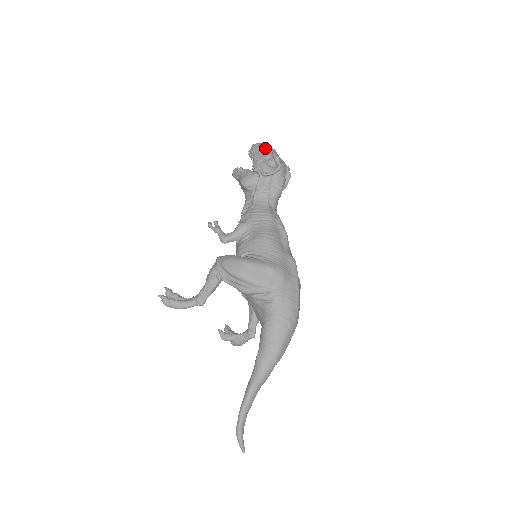
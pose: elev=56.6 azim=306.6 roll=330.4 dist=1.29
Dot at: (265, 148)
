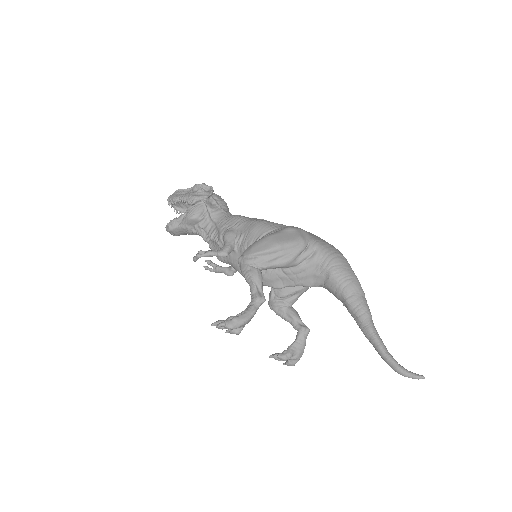
Dot at: (183, 190)
